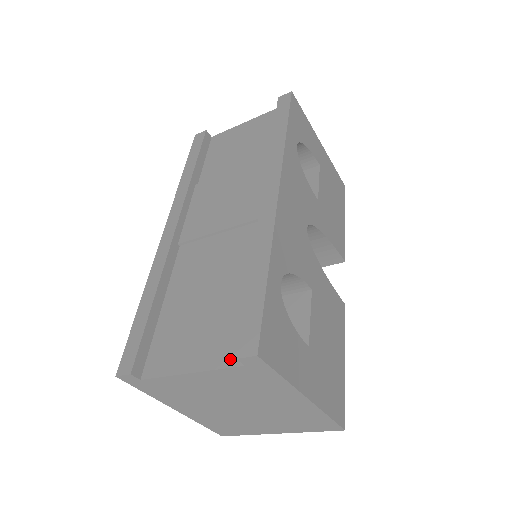
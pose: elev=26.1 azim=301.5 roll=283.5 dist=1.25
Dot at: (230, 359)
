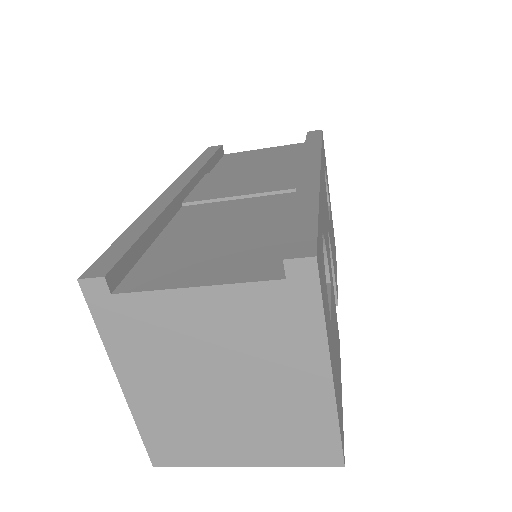
Dot at: (262, 274)
